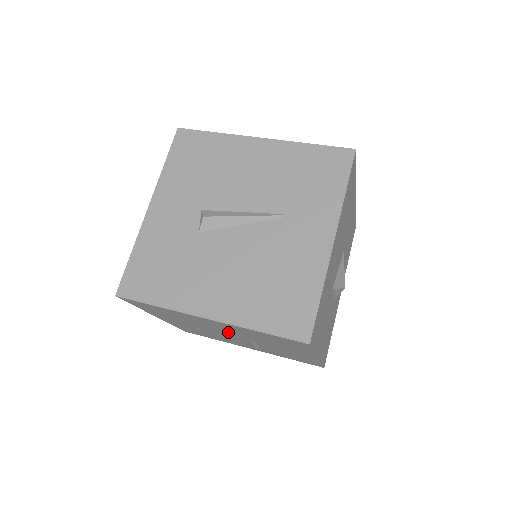
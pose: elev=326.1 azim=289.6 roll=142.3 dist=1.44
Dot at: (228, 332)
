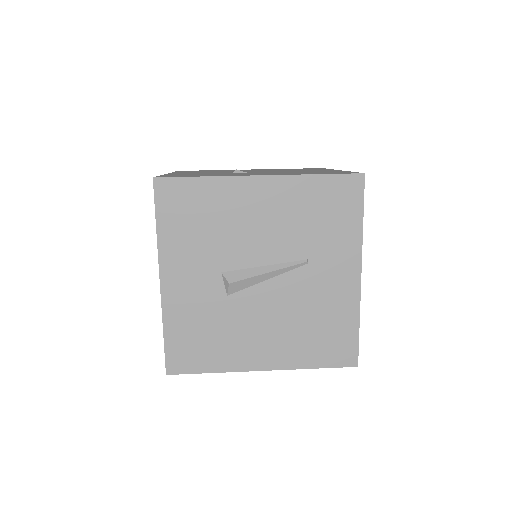
Dot at: occluded
